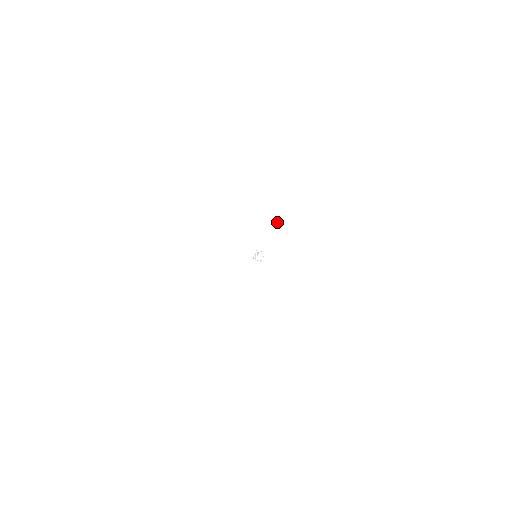
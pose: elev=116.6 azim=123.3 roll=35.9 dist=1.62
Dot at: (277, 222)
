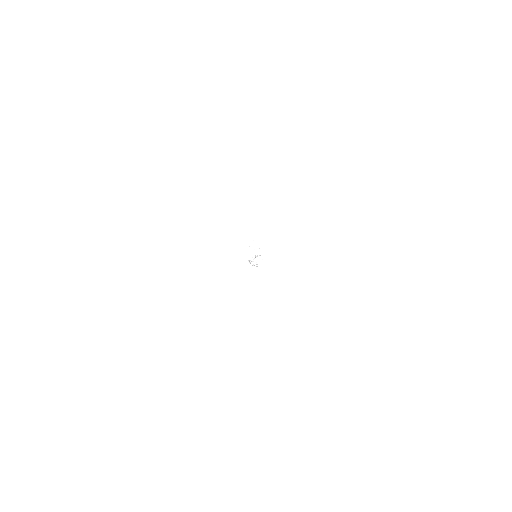
Dot at: (312, 208)
